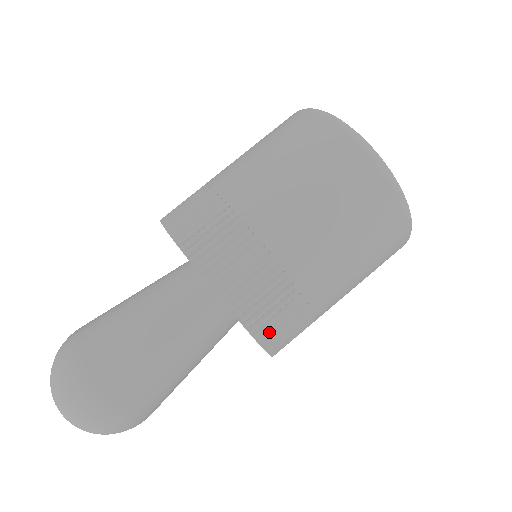
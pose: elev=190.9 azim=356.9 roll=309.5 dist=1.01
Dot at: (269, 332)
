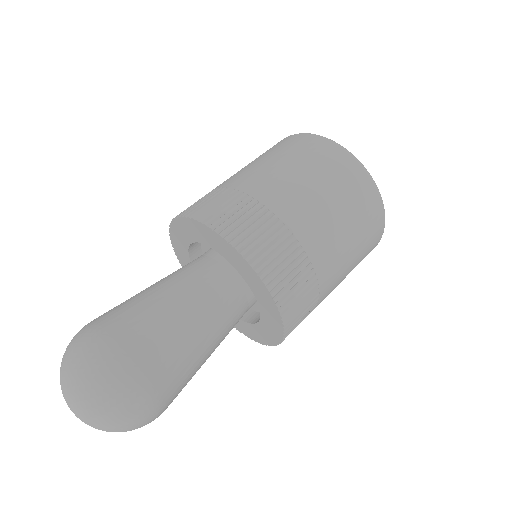
Dot at: occluded
